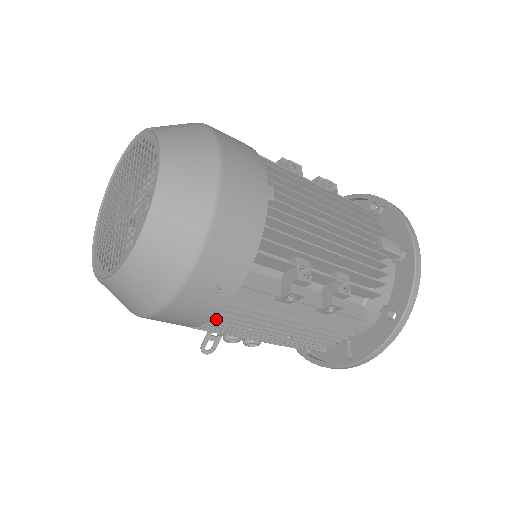
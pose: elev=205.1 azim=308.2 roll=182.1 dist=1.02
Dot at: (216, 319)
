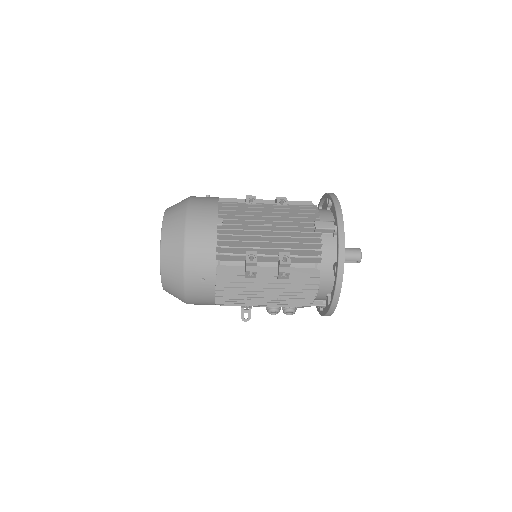
Dot at: (220, 296)
